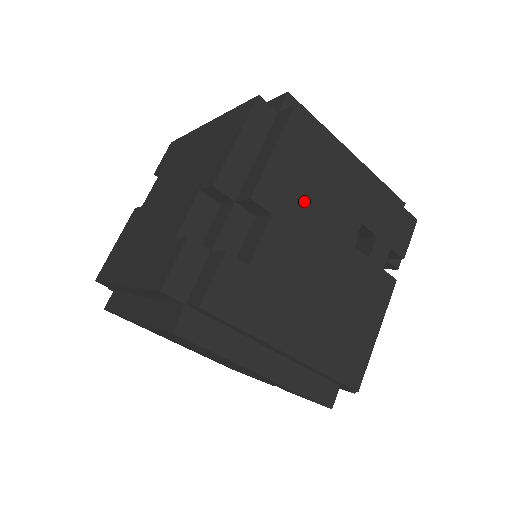
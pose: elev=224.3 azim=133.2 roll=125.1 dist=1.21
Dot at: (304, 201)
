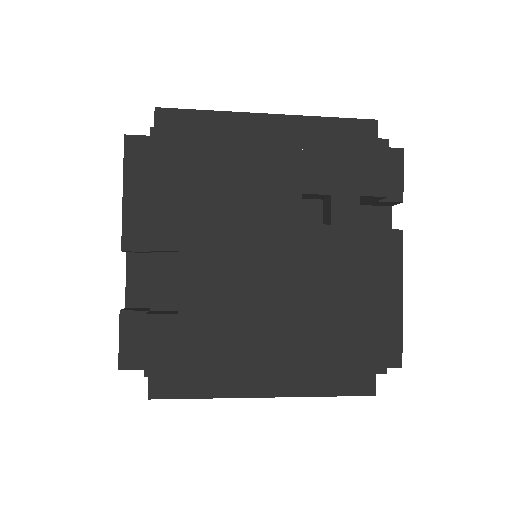
Dot at: (211, 215)
